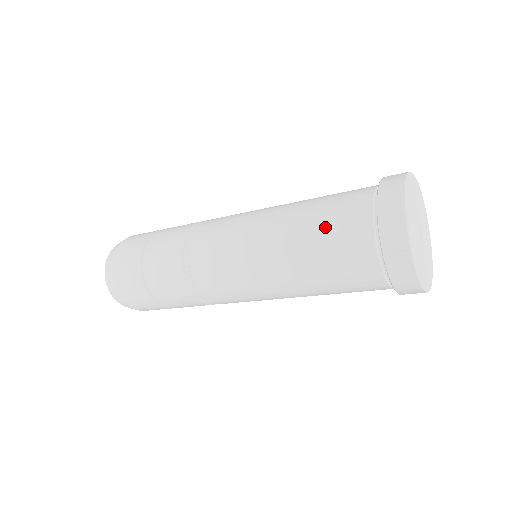
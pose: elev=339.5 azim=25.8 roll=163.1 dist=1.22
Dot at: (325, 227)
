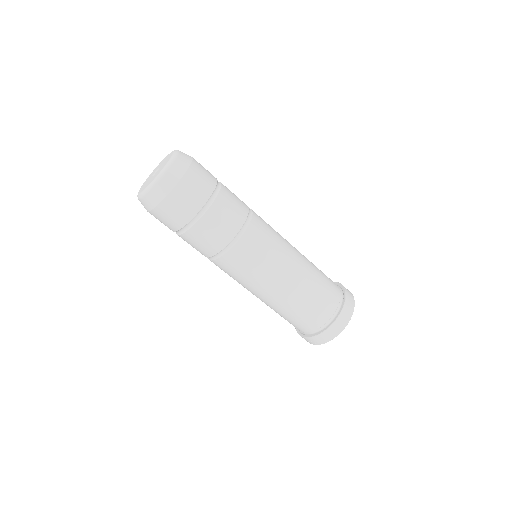
Dot at: (302, 313)
